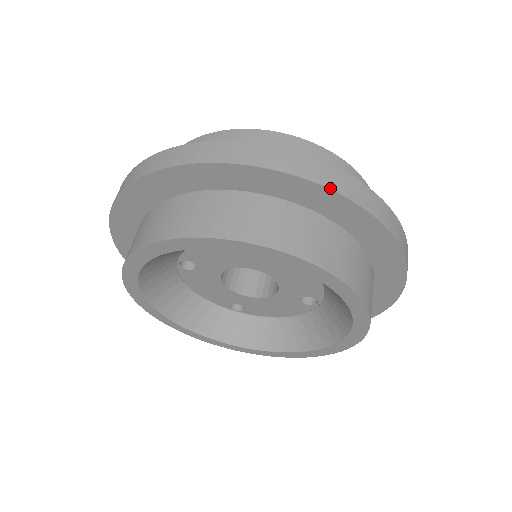
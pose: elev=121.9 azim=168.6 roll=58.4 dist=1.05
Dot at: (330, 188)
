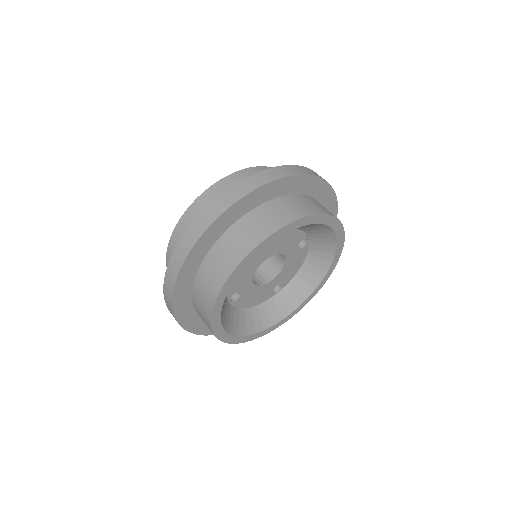
Dot at: (254, 190)
